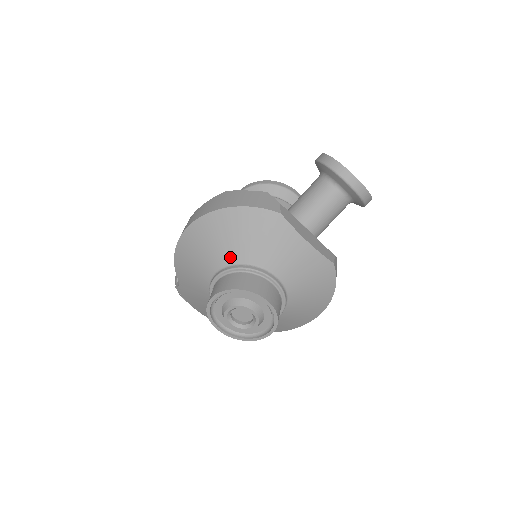
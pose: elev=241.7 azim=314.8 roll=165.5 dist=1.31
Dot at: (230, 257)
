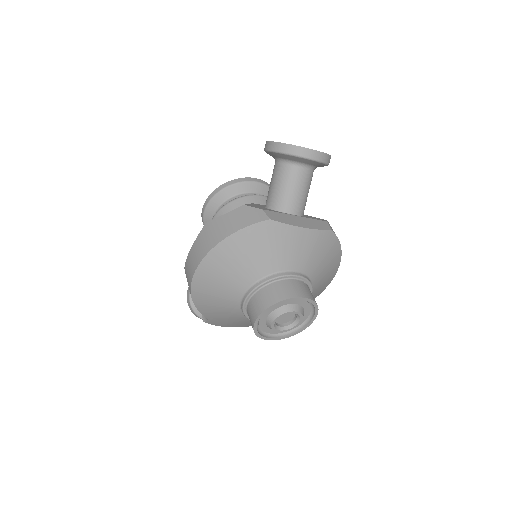
Dot at: (248, 279)
